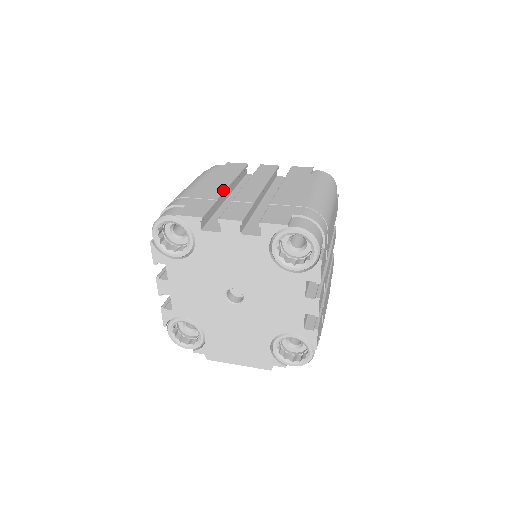
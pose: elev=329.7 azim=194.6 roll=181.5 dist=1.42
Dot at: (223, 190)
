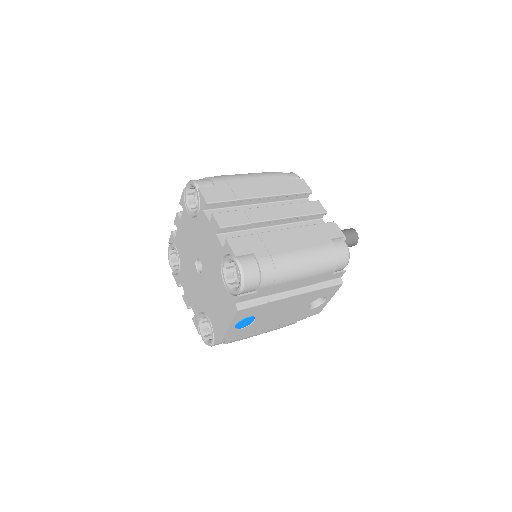
Dot at: occluded
